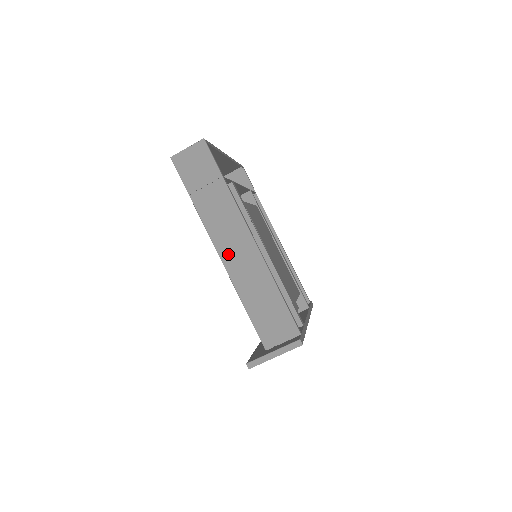
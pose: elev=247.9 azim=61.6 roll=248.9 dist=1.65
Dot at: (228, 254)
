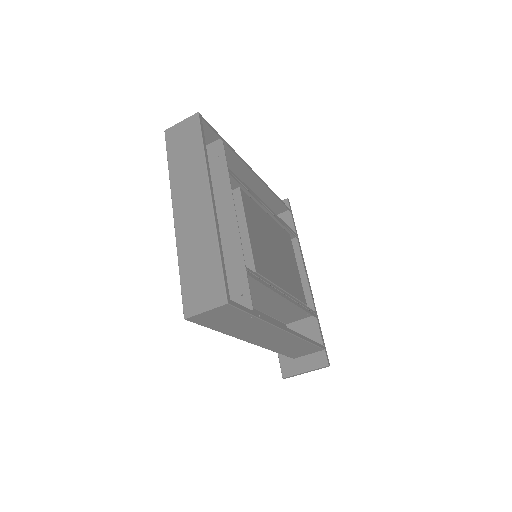
Dot at: (261, 342)
